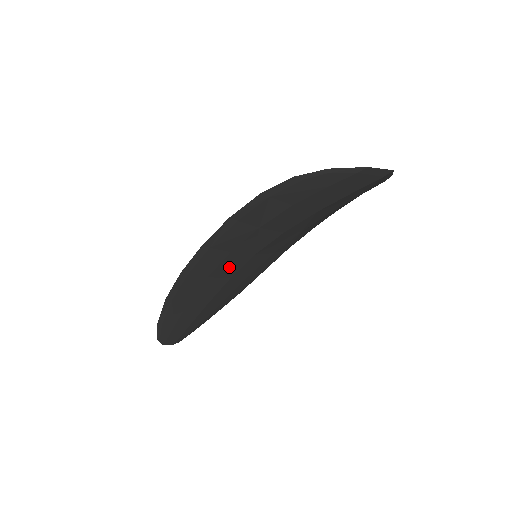
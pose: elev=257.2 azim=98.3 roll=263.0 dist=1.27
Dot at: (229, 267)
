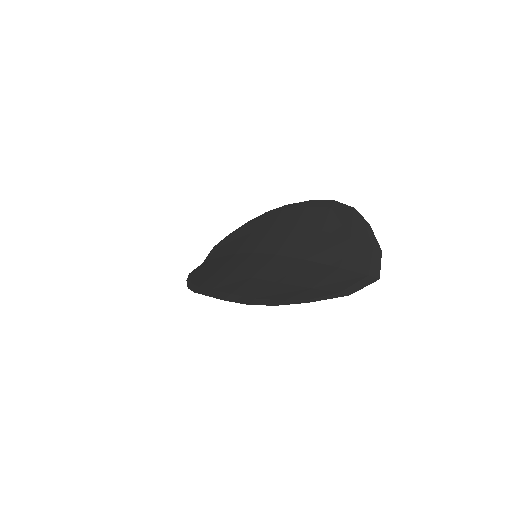
Dot at: occluded
